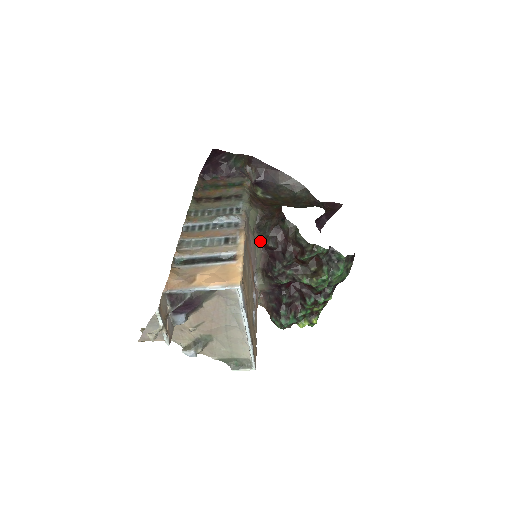
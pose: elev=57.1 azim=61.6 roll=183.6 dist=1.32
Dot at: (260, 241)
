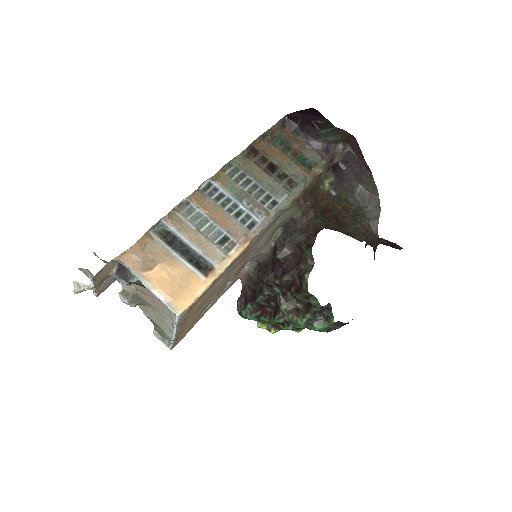
Dot at: (275, 242)
